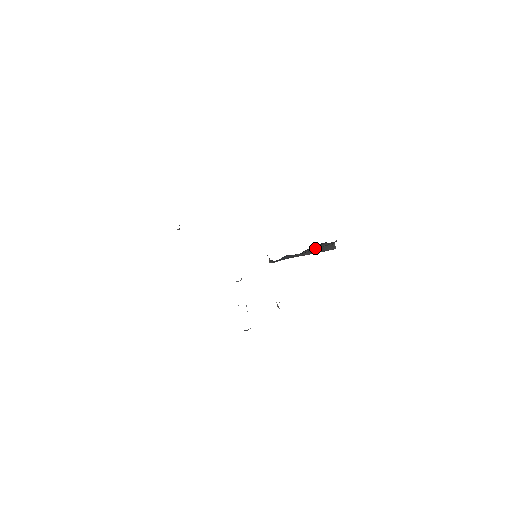
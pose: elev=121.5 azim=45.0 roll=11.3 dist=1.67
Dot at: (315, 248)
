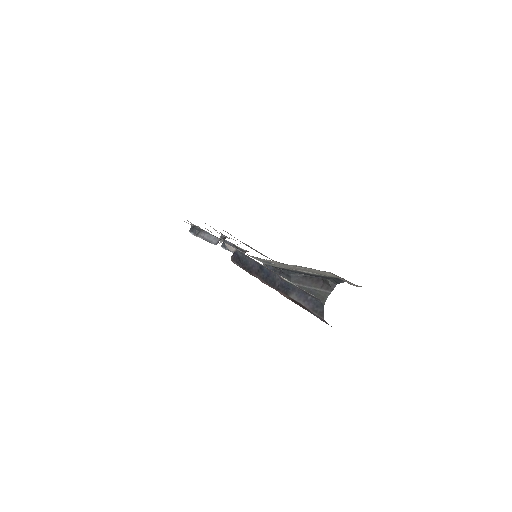
Dot at: (308, 284)
